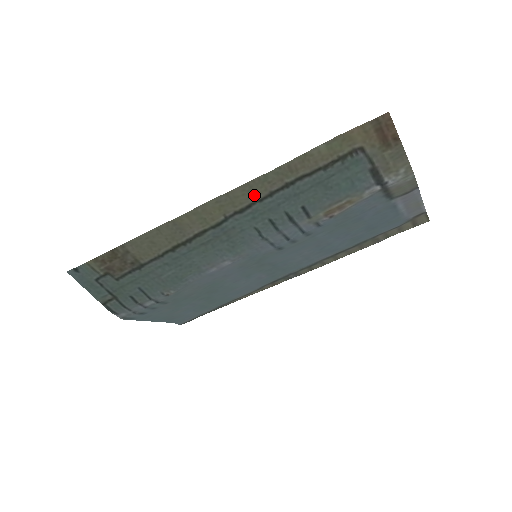
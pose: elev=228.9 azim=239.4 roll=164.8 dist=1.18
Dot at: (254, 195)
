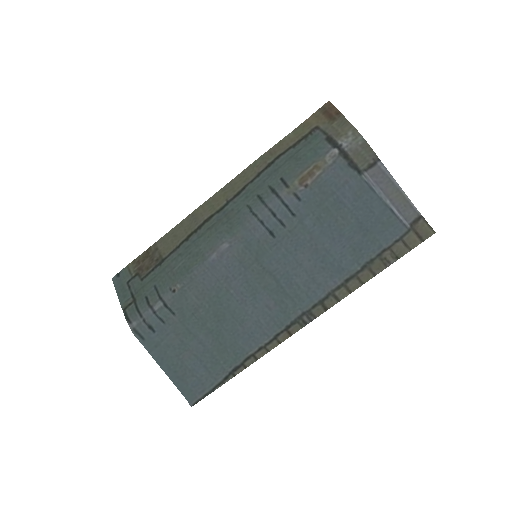
Dot at: (247, 179)
